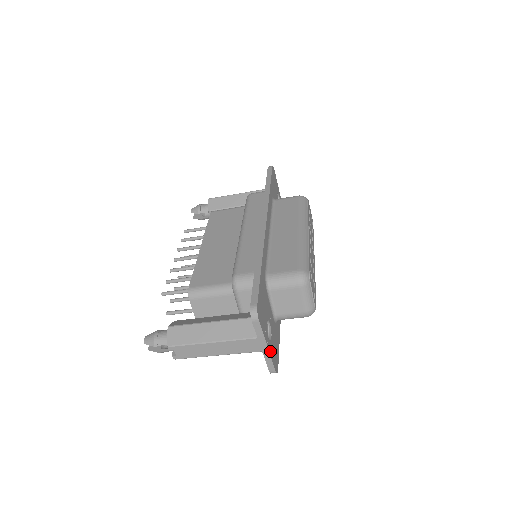
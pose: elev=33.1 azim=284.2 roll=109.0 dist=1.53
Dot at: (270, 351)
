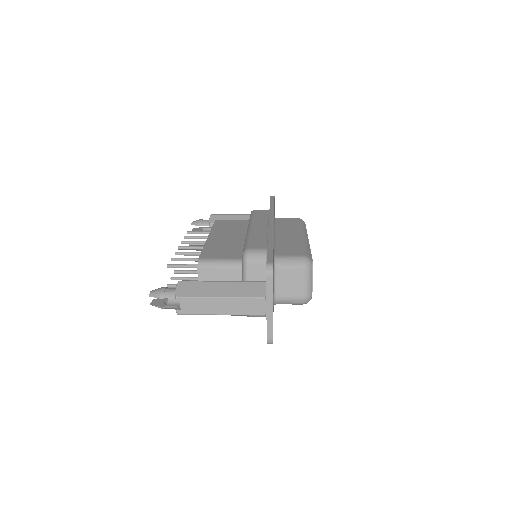
Dot at: occluded
